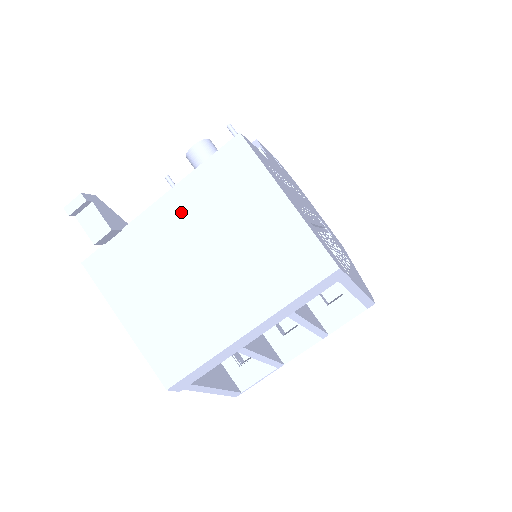
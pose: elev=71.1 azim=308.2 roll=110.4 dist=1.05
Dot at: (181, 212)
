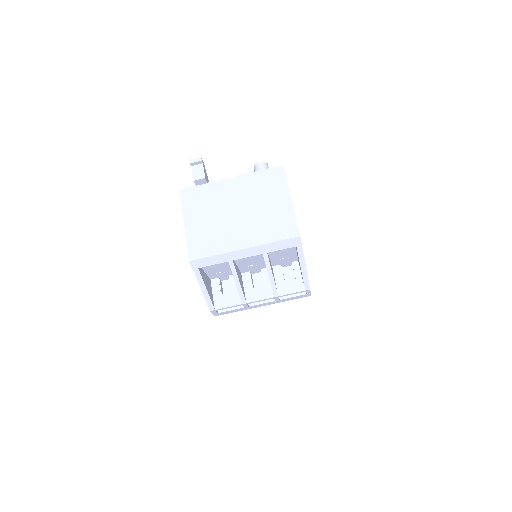
Dot at: (240, 186)
